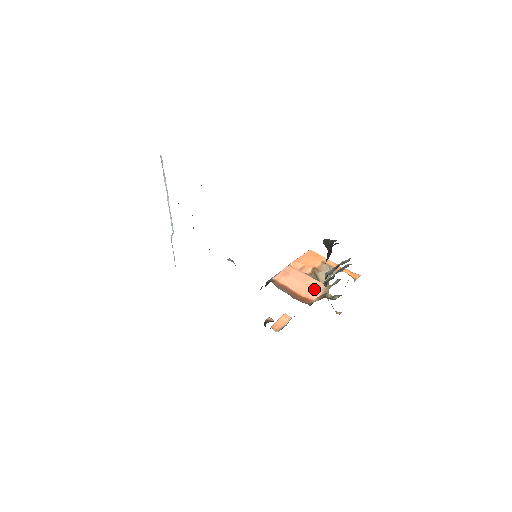
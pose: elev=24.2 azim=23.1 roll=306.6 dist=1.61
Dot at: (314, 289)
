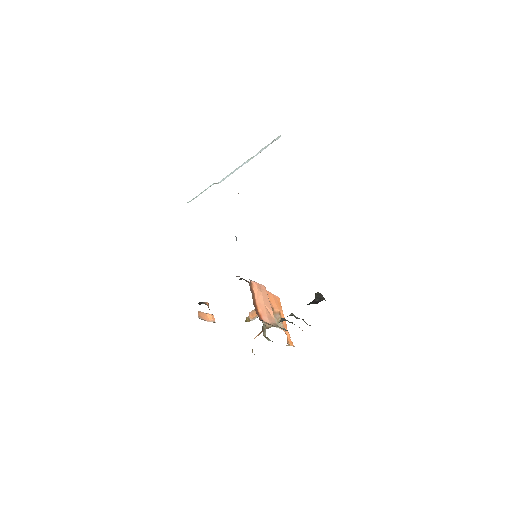
Dot at: (268, 316)
